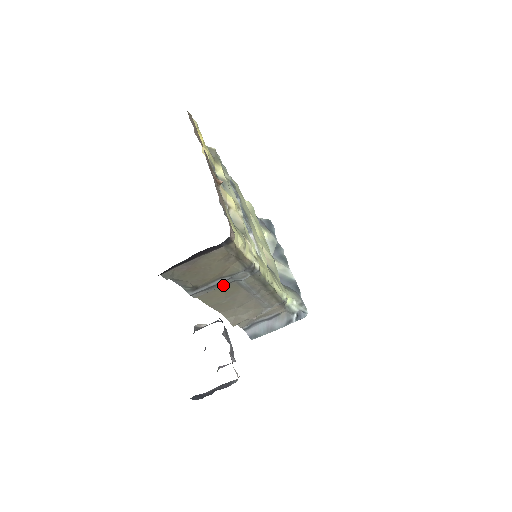
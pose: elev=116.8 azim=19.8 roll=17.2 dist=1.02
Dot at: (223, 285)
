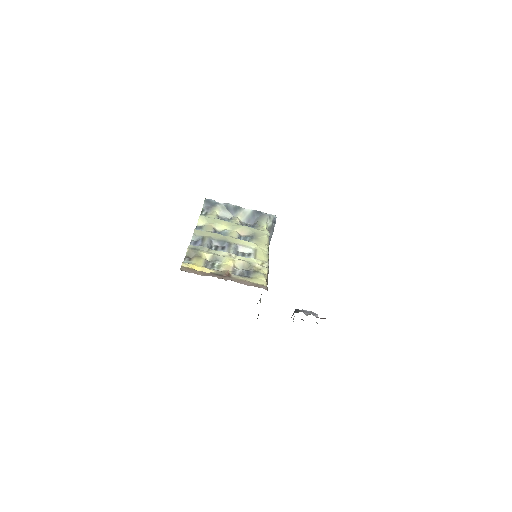
Dot at: occluded
